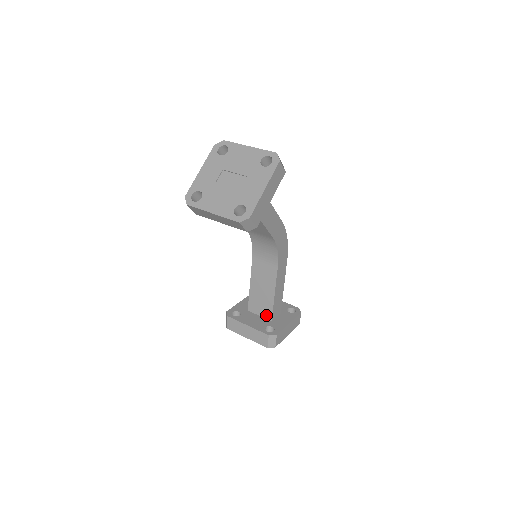
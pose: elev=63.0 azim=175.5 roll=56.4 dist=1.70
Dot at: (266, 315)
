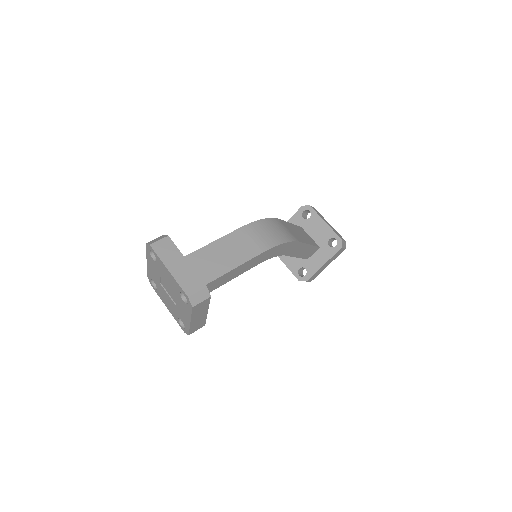
Dot at: occluded
